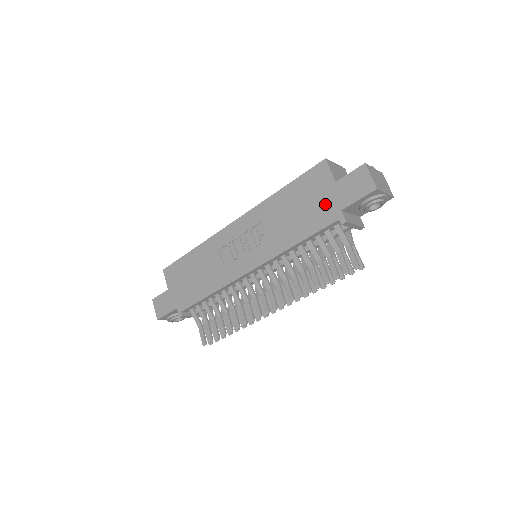
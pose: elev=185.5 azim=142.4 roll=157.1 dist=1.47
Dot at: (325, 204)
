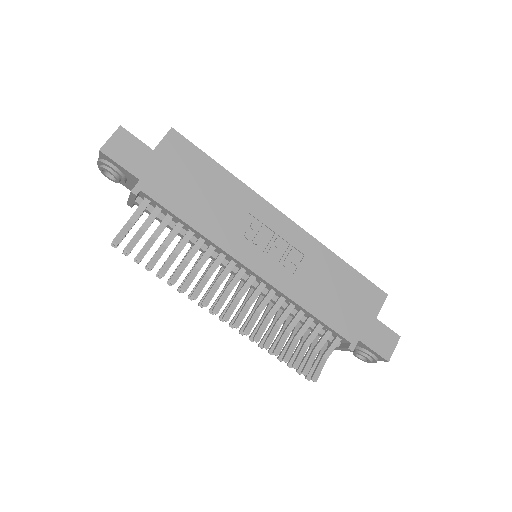
Dot at: (356, 320)
